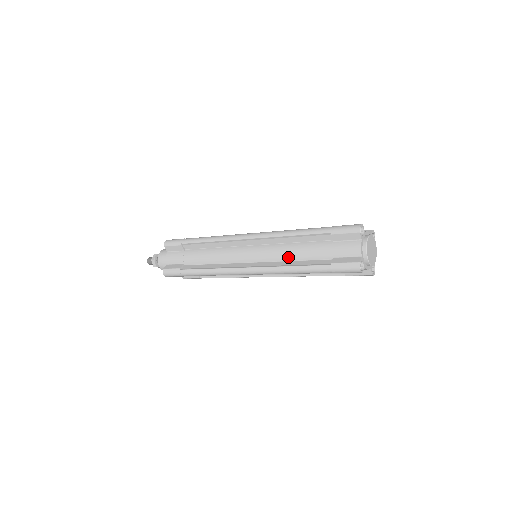
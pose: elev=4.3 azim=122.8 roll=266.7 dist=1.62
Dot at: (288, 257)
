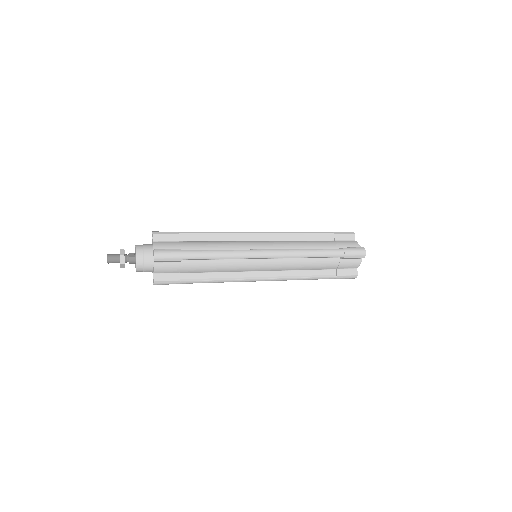
Dot at: (300, 269)
